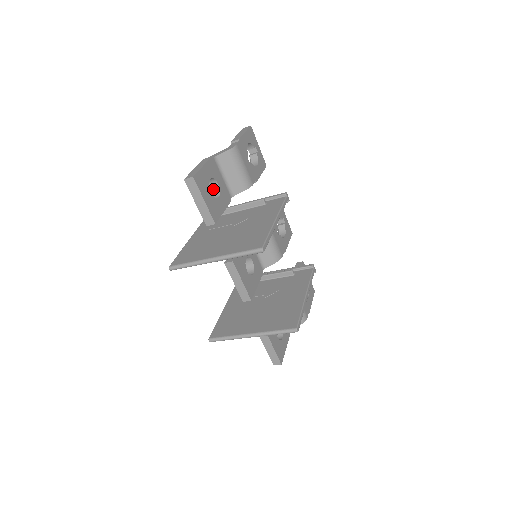
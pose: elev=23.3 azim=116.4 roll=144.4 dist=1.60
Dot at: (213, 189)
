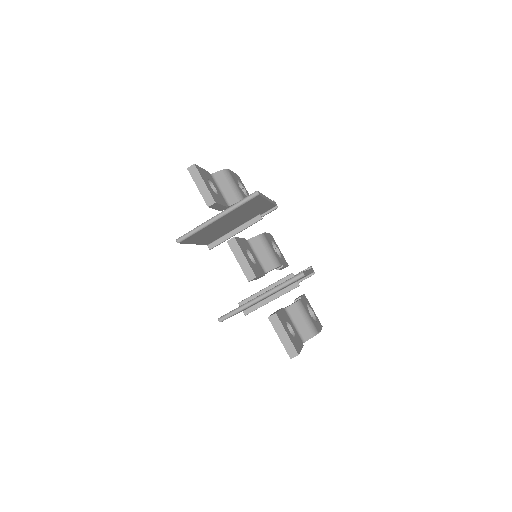
Dot at: occluded
